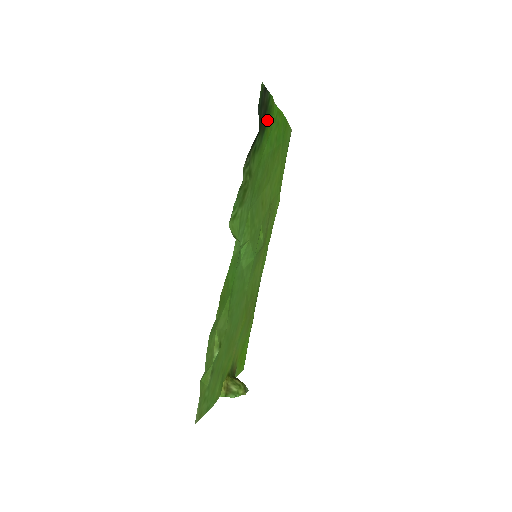
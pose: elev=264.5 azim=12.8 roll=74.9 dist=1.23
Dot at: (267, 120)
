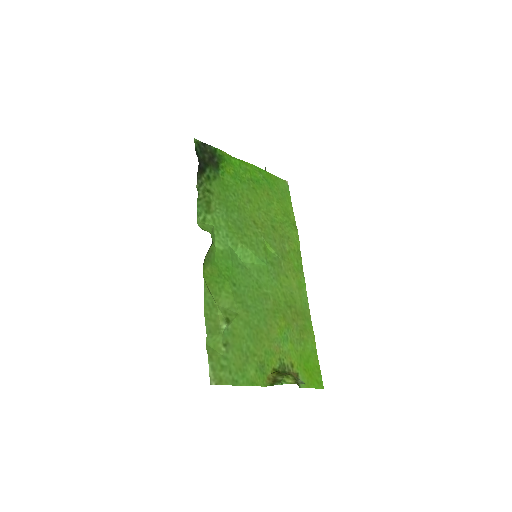
Dot at: (220, 163)
